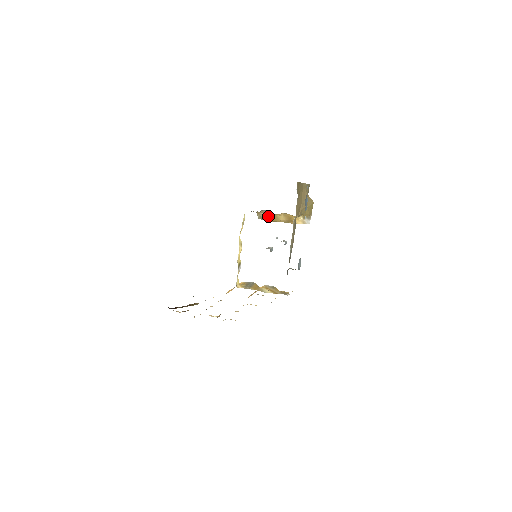
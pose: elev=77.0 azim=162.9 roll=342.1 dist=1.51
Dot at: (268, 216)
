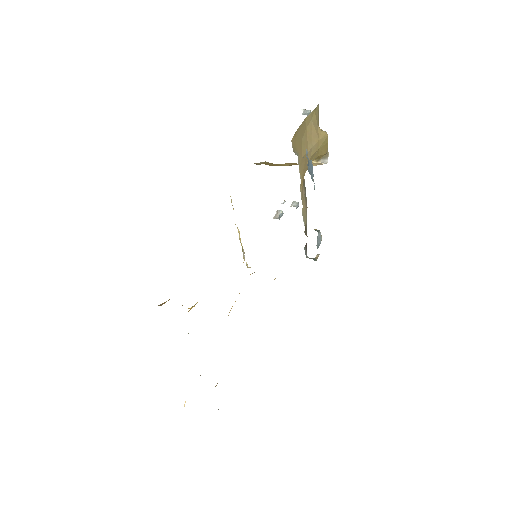
Dot at: (268, 164)
